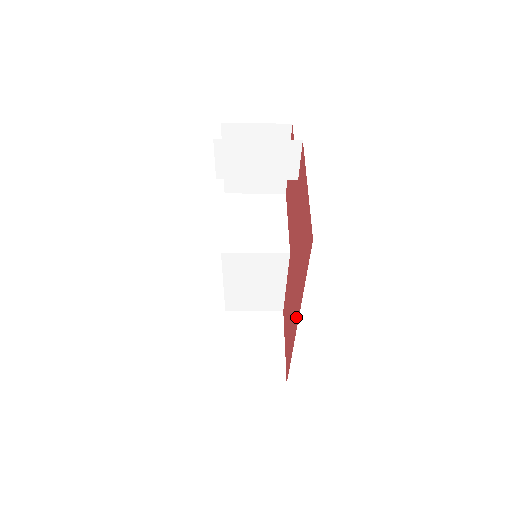
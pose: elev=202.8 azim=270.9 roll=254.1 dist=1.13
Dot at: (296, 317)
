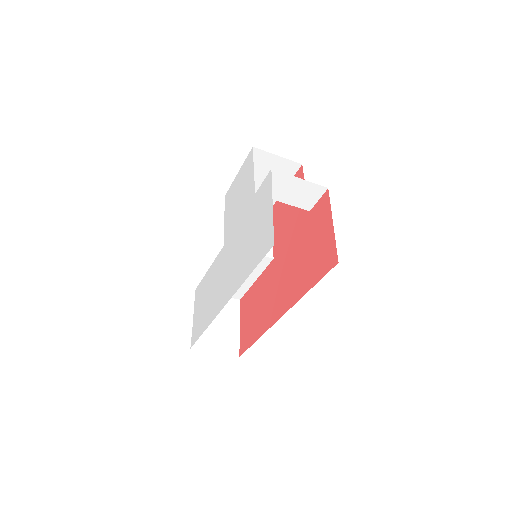
Dot at: (282, 309)
